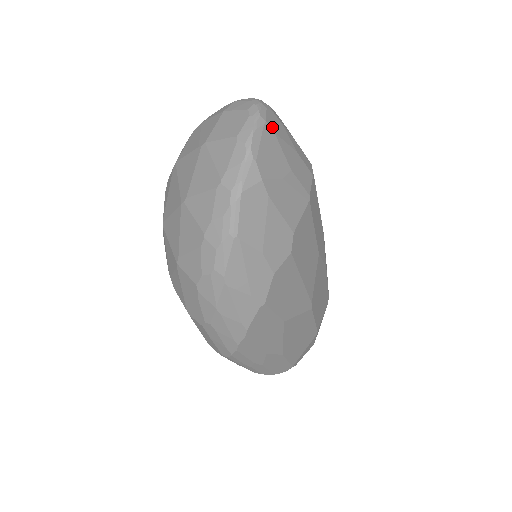
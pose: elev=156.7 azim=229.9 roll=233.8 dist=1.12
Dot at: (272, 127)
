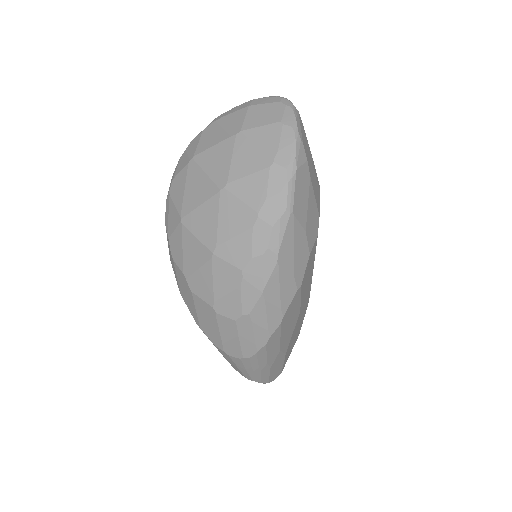
Dot at: occluded
